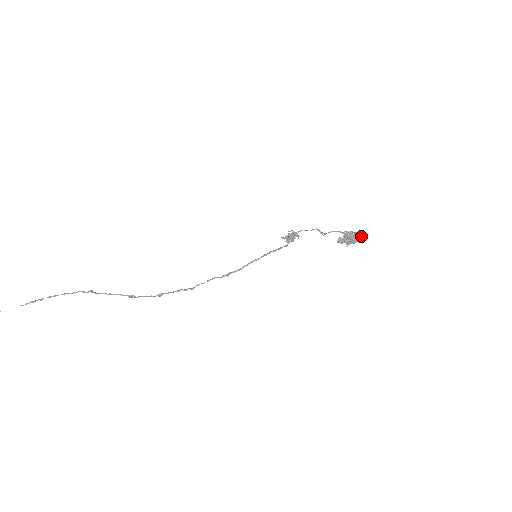
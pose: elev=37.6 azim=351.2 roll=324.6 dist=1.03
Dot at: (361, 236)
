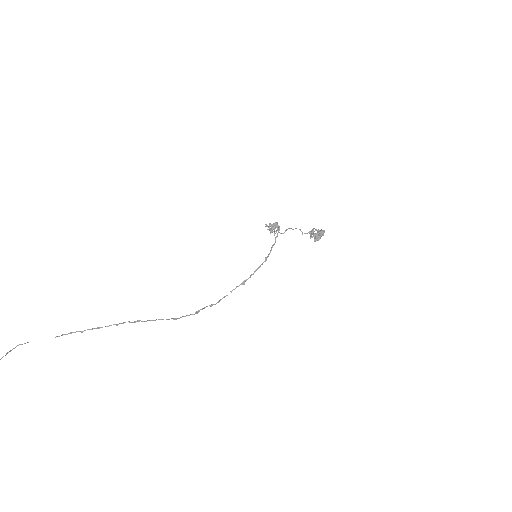
Dot at: occluded
